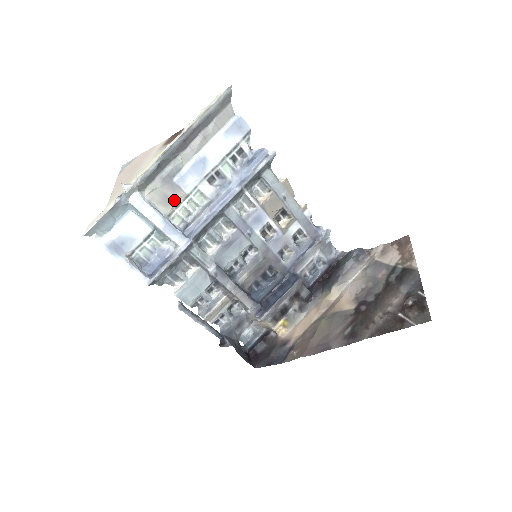
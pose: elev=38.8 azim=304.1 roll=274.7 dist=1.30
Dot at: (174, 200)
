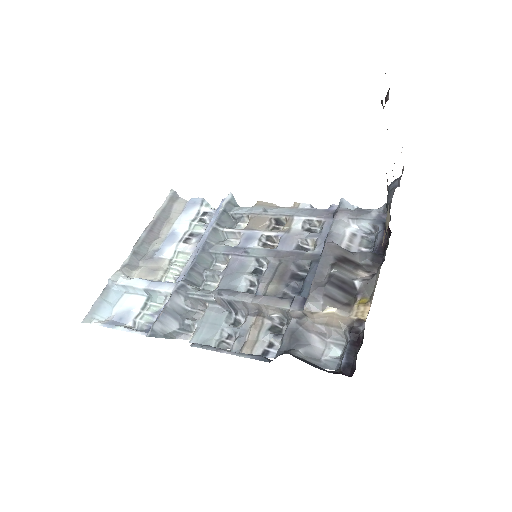
Dot at: (159, 269)
